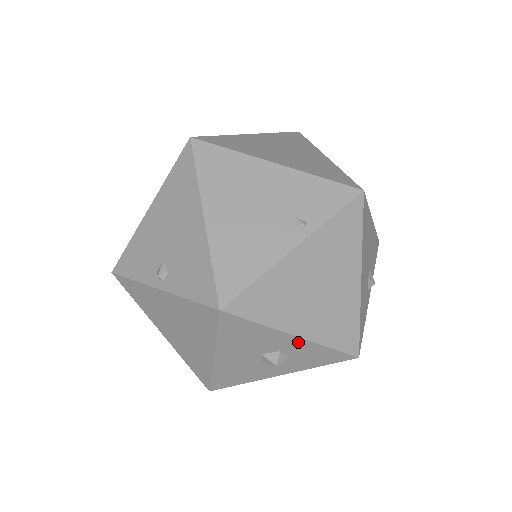
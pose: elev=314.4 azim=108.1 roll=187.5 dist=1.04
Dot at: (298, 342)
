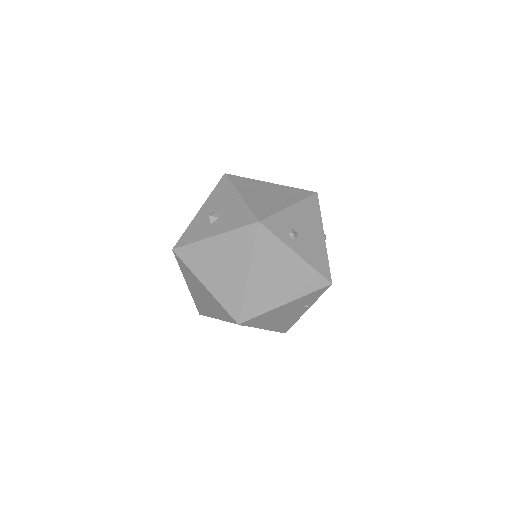
Dot at: occluded
